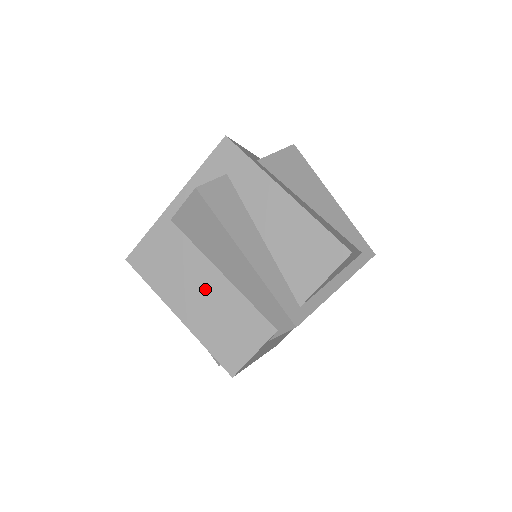
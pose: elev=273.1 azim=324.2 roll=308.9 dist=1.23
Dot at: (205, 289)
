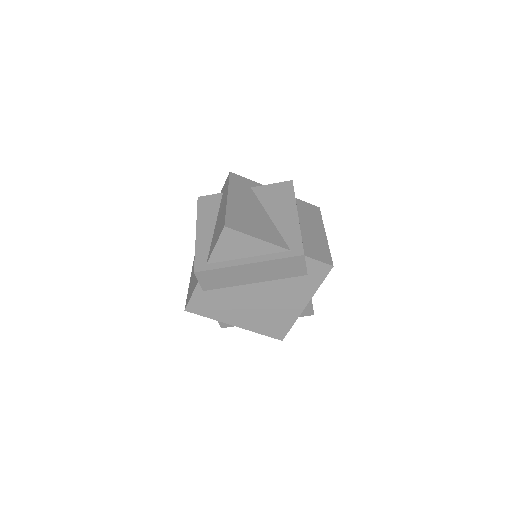
Dot at: occluded
